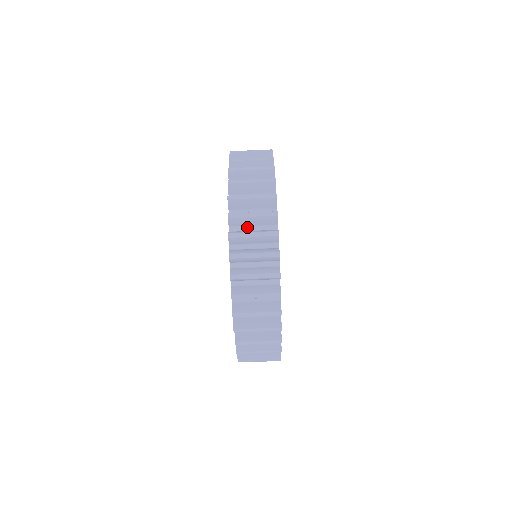
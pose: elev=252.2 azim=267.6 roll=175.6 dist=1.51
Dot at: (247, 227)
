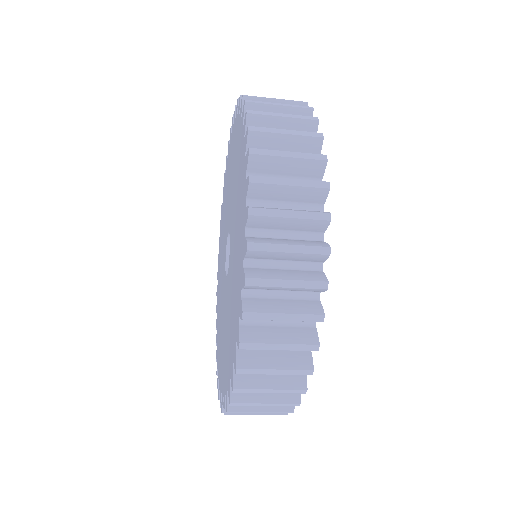
Dot at: (275, 231)
